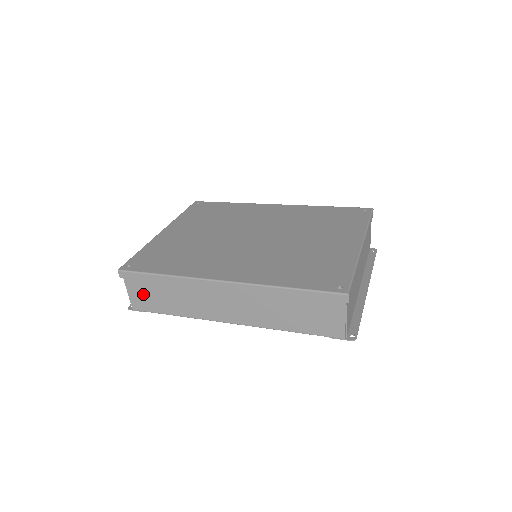
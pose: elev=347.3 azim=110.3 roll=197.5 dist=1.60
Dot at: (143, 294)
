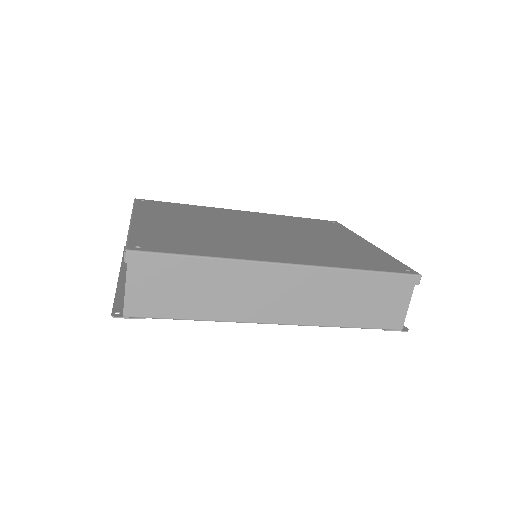
Dot at: (154, 289)
